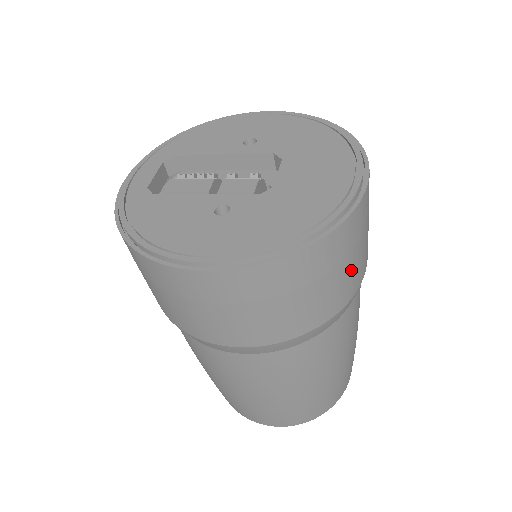
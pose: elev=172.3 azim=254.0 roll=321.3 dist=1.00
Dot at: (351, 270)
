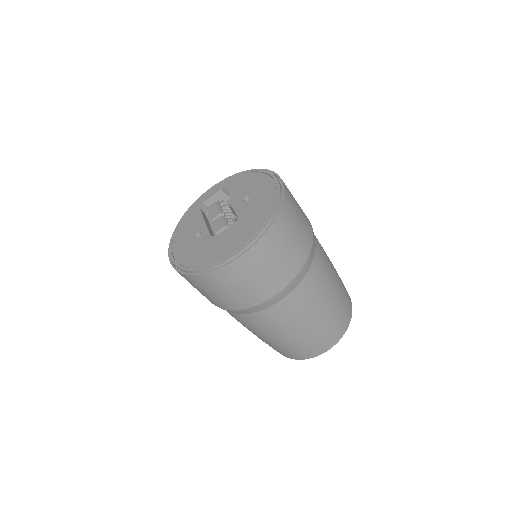
Dot at: (235, 295)
